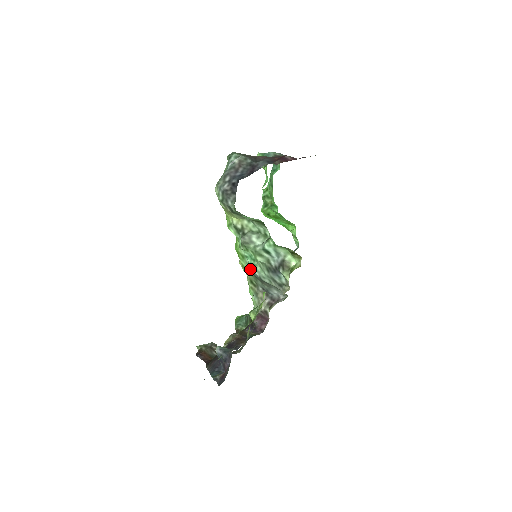
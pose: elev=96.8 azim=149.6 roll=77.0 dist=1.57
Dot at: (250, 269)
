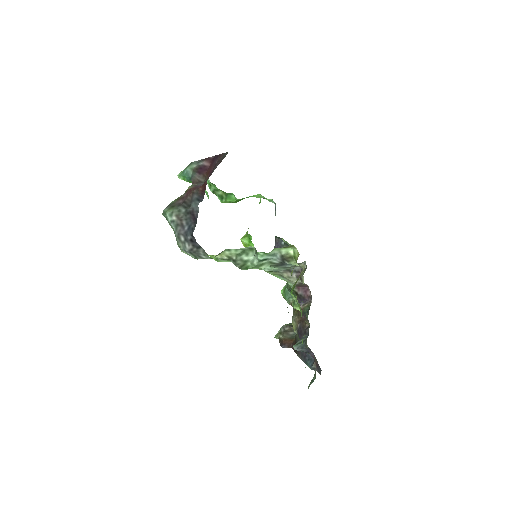
Dot at: (261, 269)
